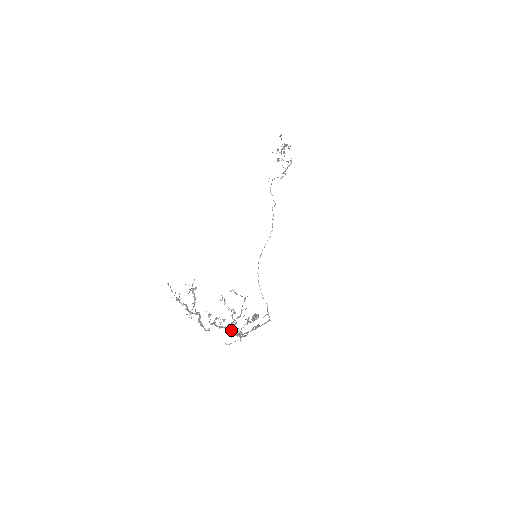
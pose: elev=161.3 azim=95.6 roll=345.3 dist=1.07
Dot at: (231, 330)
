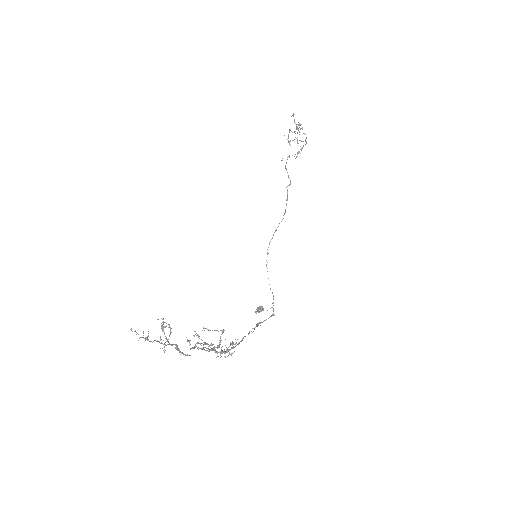
Dot at: (215, 351)
